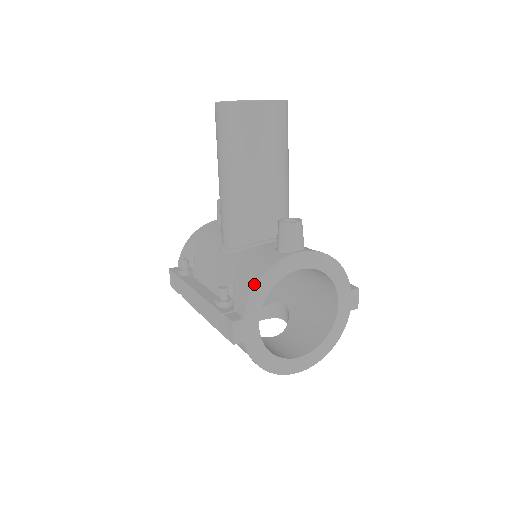
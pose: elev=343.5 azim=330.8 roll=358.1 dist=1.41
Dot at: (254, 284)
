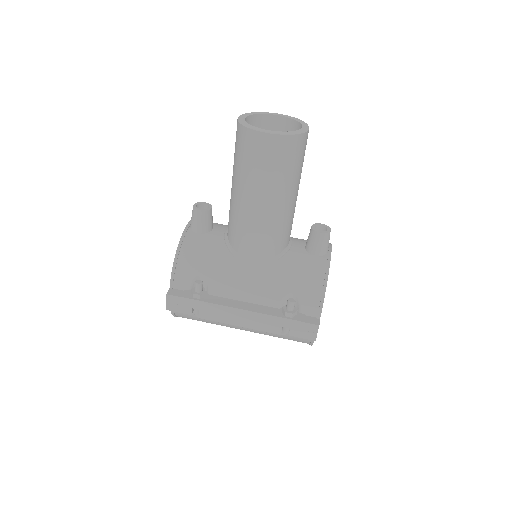
Dot at: (324, 290)
